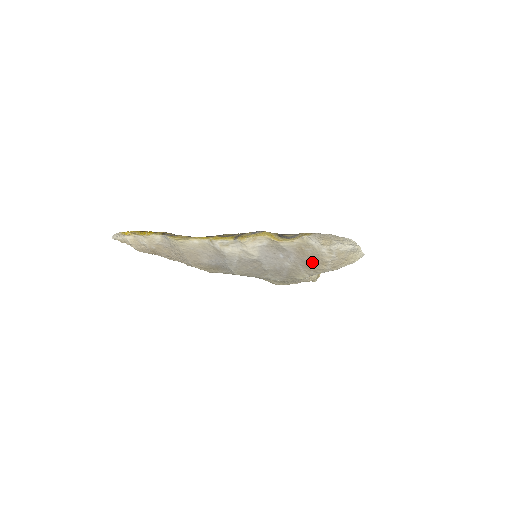
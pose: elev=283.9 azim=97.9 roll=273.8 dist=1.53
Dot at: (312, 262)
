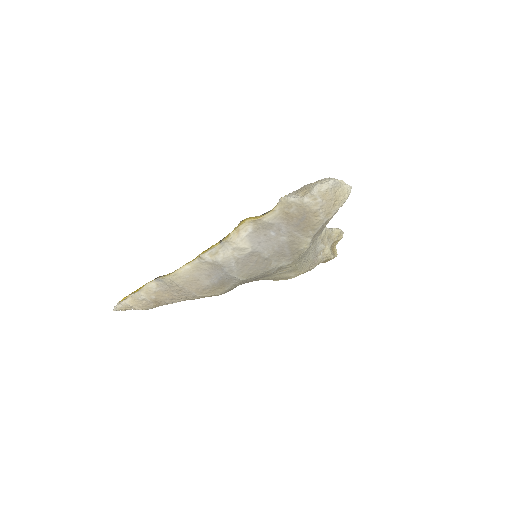
Dot at: (304, 221)
